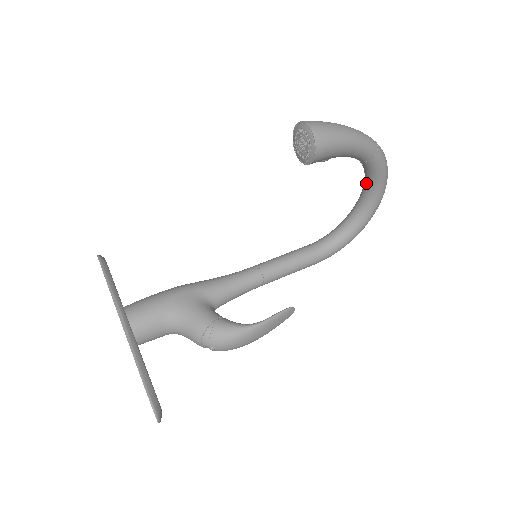
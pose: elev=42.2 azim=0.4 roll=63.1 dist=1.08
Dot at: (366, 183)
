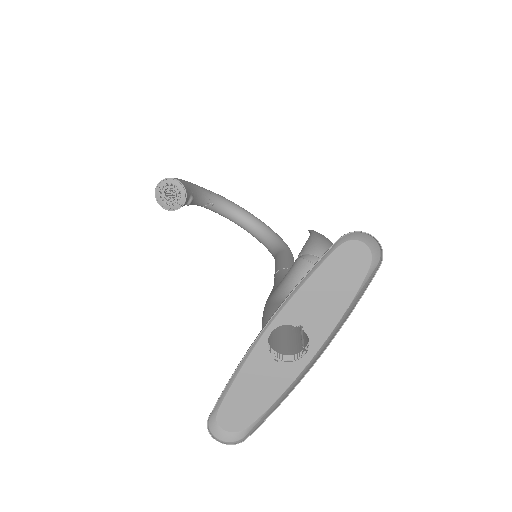
Dot at: (233, 215)
